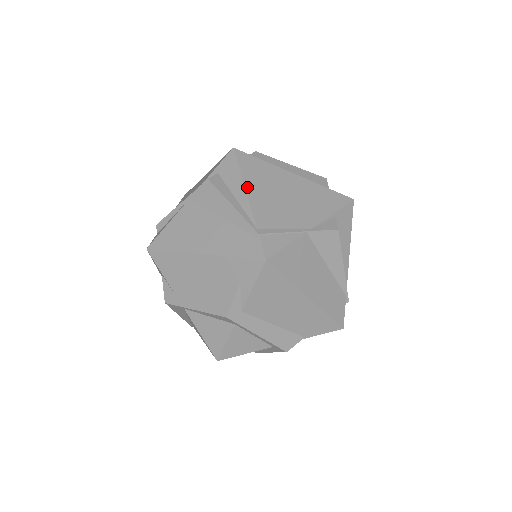
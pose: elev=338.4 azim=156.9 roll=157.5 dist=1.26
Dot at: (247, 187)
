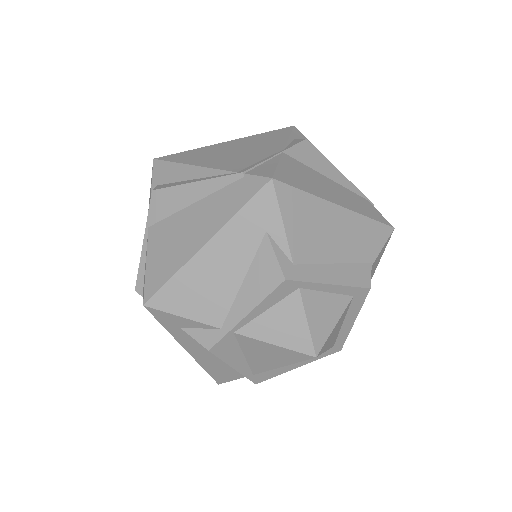
Dot at: (195, 164)
